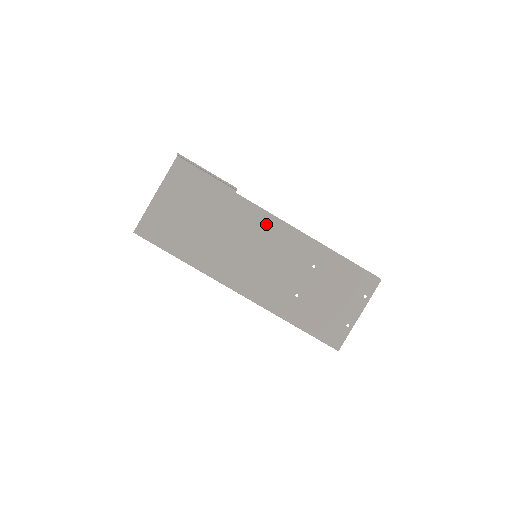
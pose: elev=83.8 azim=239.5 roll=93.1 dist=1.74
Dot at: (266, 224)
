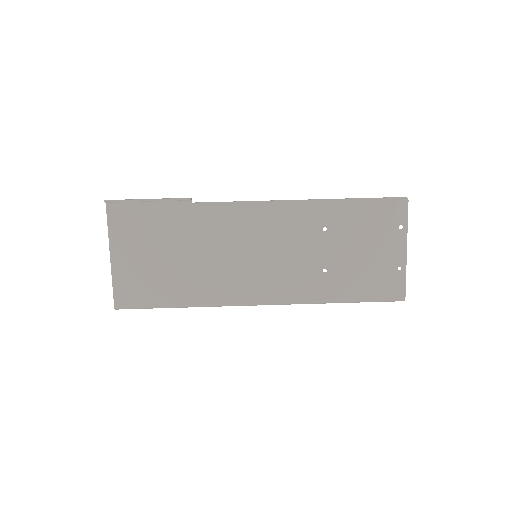
Dot at: (245, 216)
